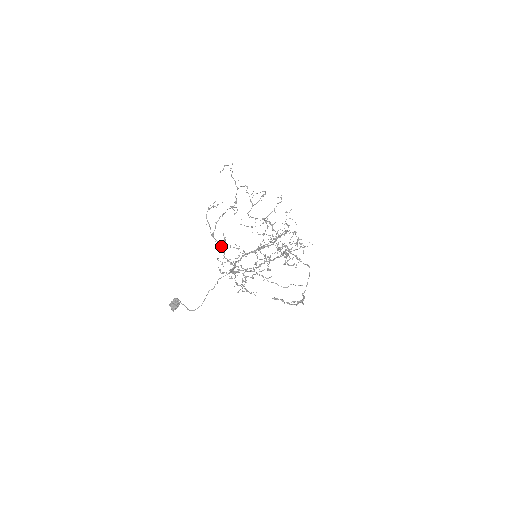
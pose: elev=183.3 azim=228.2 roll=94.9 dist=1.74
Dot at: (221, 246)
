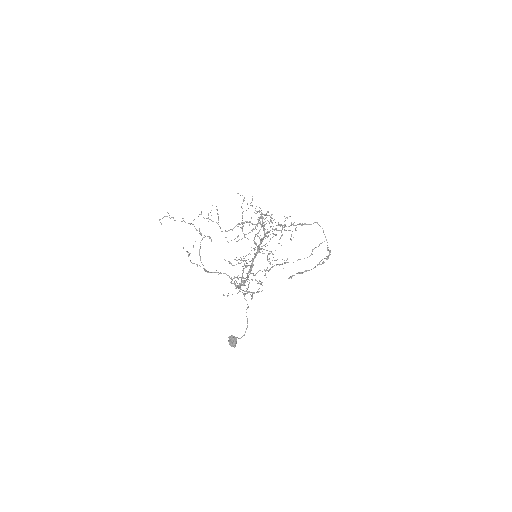
Dot at: (220, 273)
